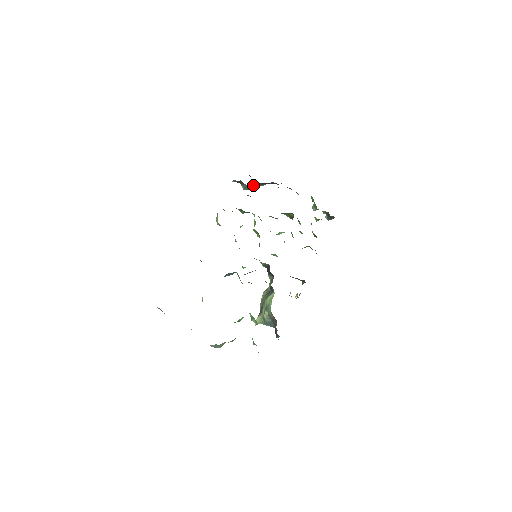
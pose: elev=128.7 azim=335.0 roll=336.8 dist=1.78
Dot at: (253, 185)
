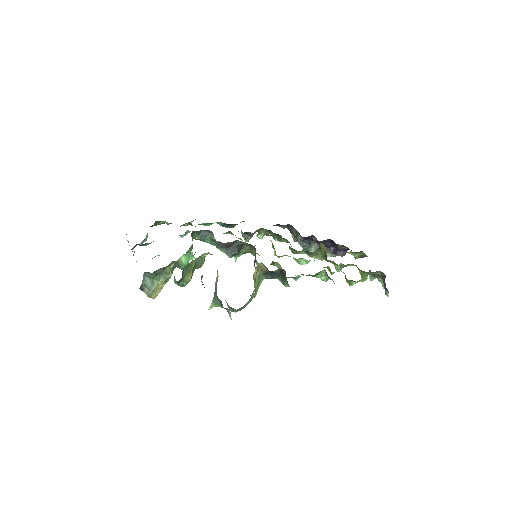
Dot at: (314, 249)
